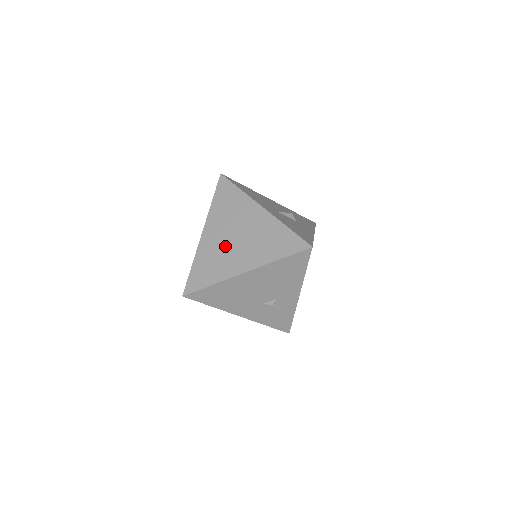
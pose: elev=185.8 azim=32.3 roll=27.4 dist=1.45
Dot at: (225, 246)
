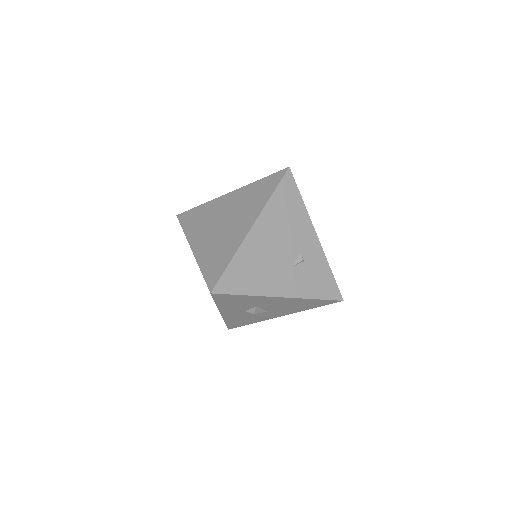
Dot at: (219, 234)
